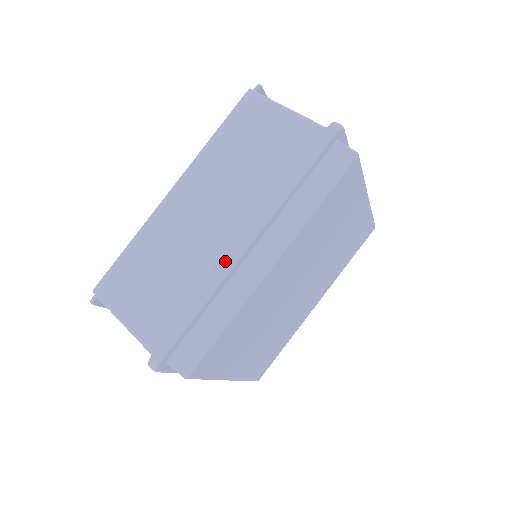
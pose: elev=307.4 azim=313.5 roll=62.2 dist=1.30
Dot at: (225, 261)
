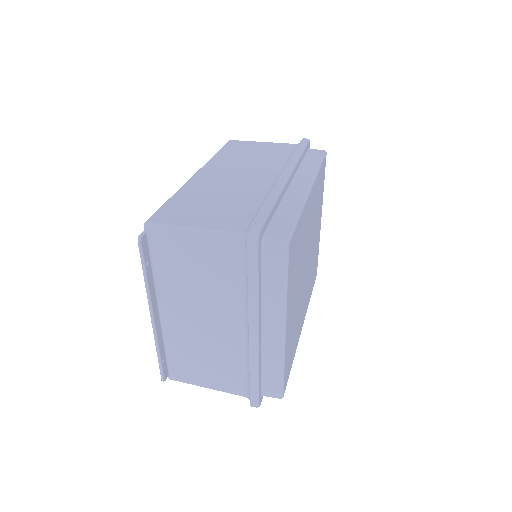
Dot at: (278, 180)
